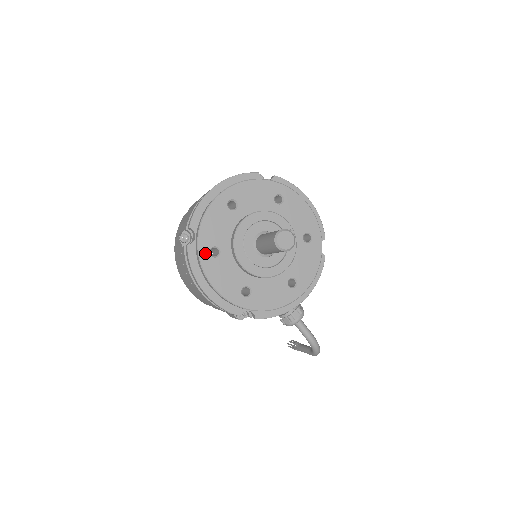
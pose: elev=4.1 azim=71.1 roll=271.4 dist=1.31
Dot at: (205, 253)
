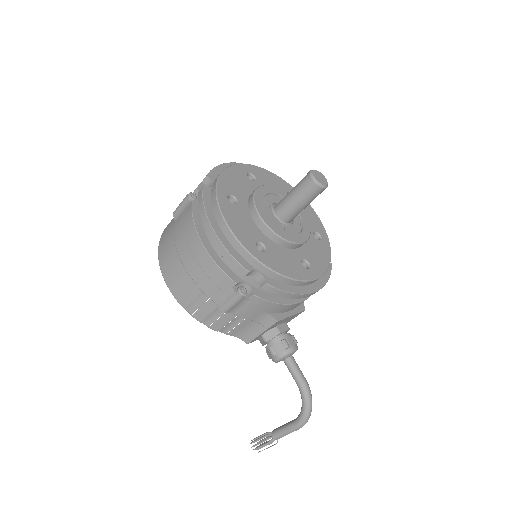
Dot at: (223, 195)
